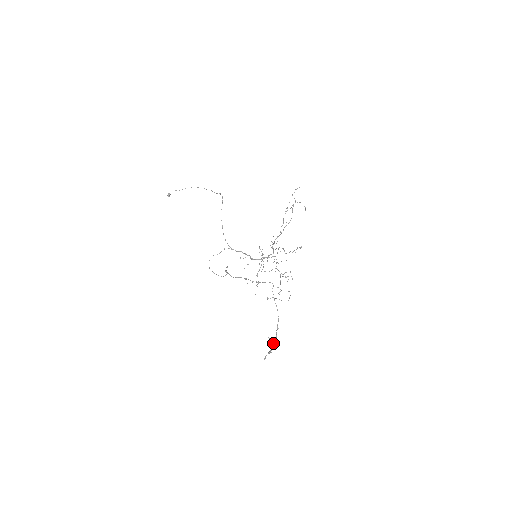
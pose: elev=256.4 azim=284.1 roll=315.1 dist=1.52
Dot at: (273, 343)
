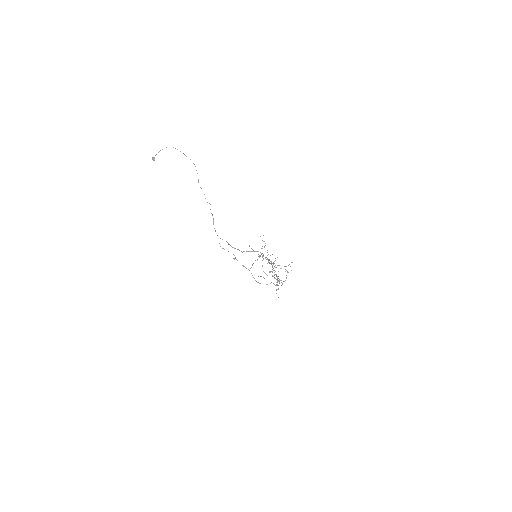
Dot at: occluded
